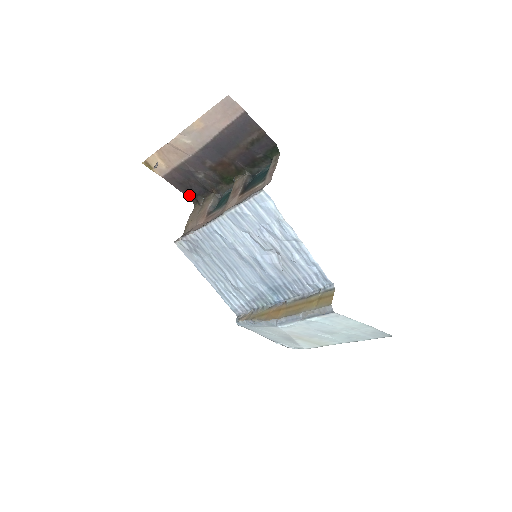
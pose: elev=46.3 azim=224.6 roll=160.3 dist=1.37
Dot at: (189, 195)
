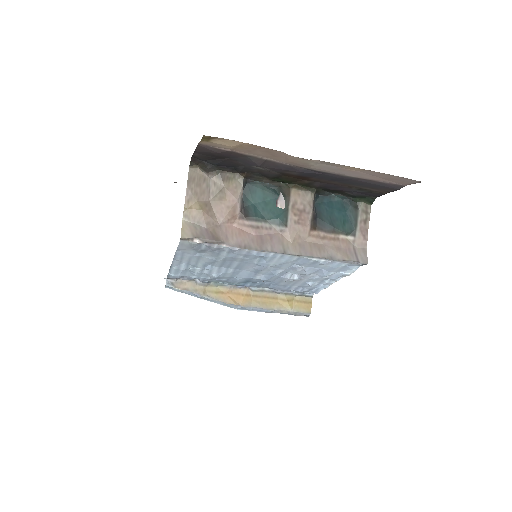
Dot at: (199, 158)
